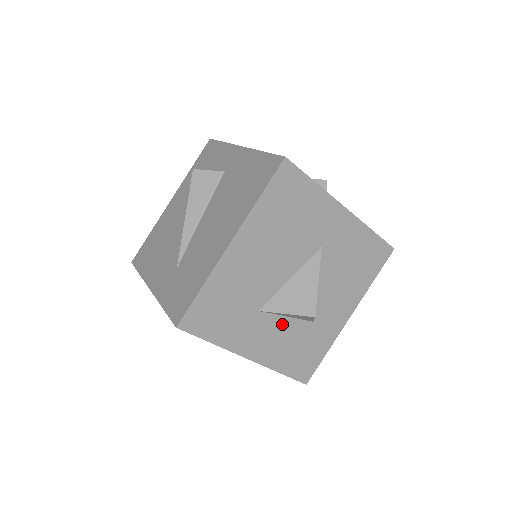
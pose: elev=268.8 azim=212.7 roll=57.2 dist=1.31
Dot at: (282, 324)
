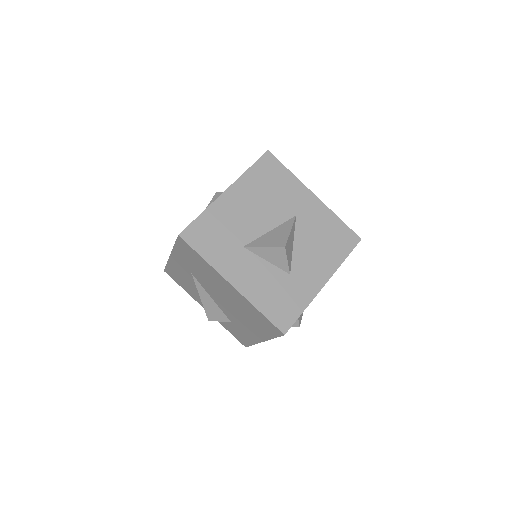
Dot at: (262, 266)
